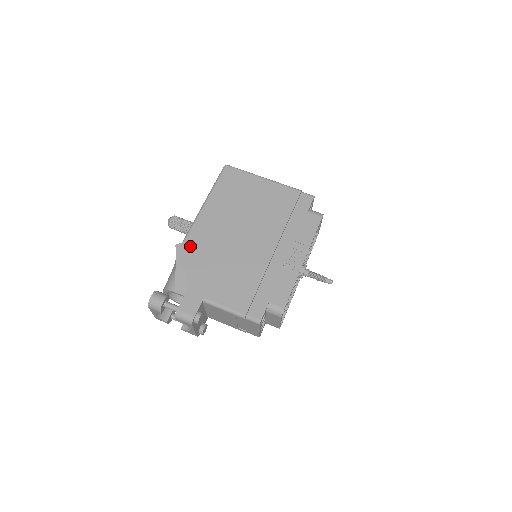
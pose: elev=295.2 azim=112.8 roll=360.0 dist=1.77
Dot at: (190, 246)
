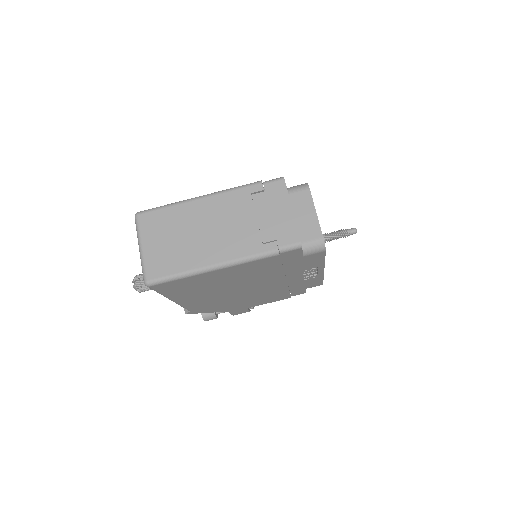
Dot at: (200, 310)
